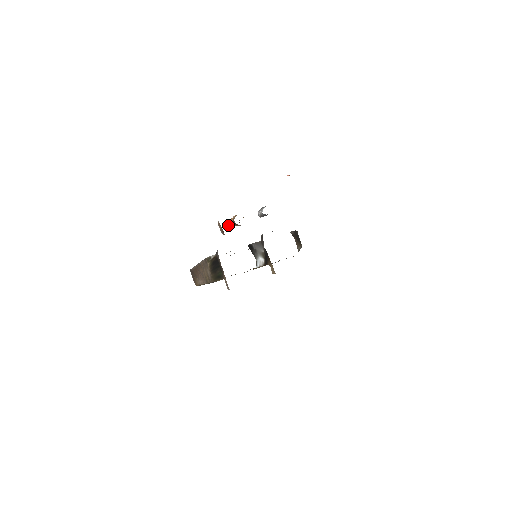
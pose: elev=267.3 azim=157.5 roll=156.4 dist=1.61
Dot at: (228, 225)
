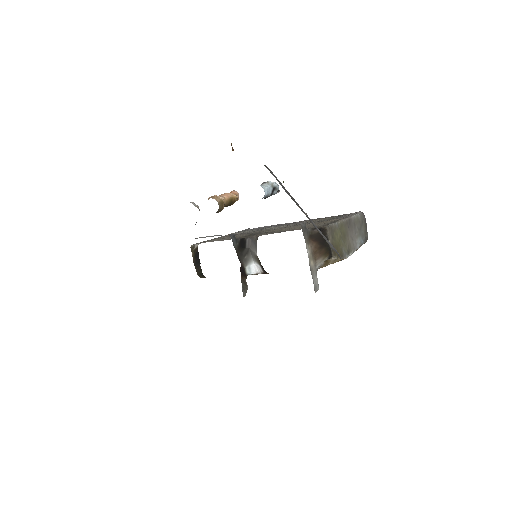
Dot at: occluded
